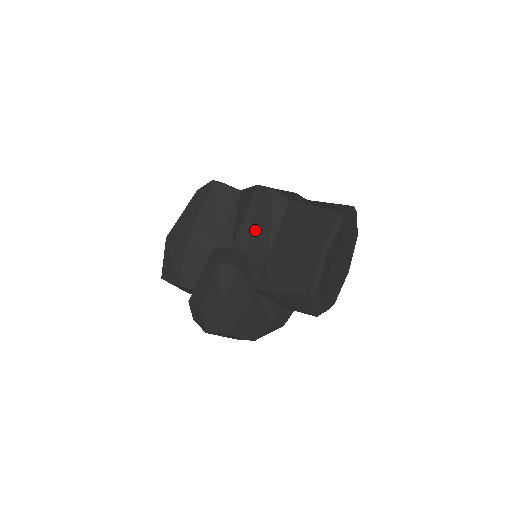
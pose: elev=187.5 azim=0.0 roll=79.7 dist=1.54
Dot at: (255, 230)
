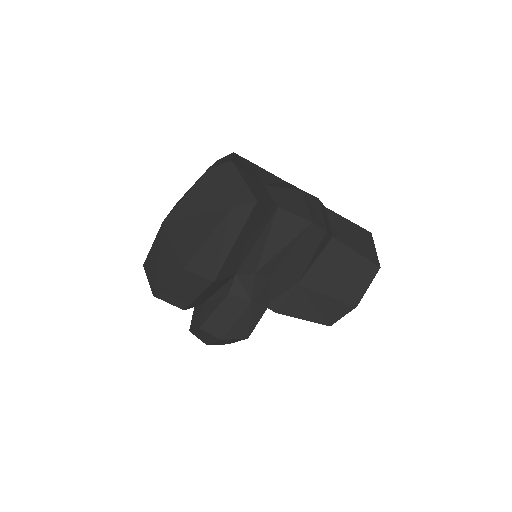
Dot at: (290, 262)
